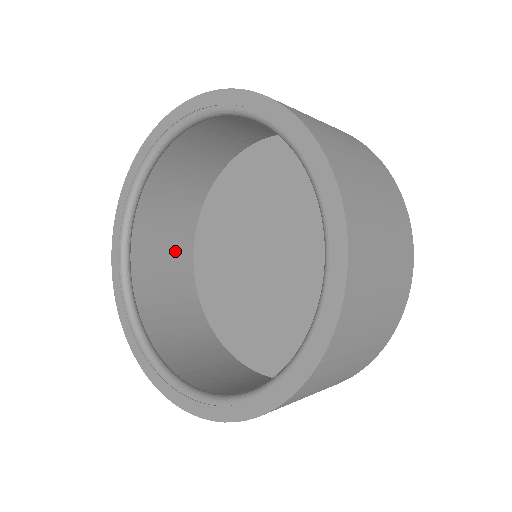
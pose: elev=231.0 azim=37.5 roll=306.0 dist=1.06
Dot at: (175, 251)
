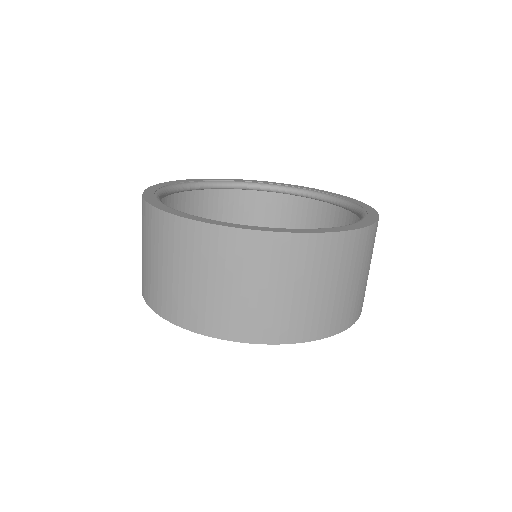
Dot at: occluded
